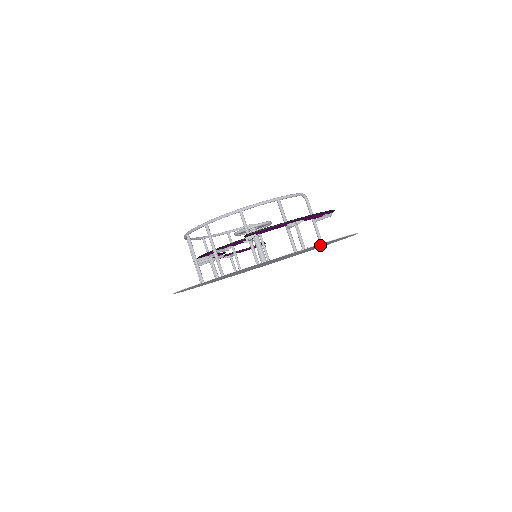
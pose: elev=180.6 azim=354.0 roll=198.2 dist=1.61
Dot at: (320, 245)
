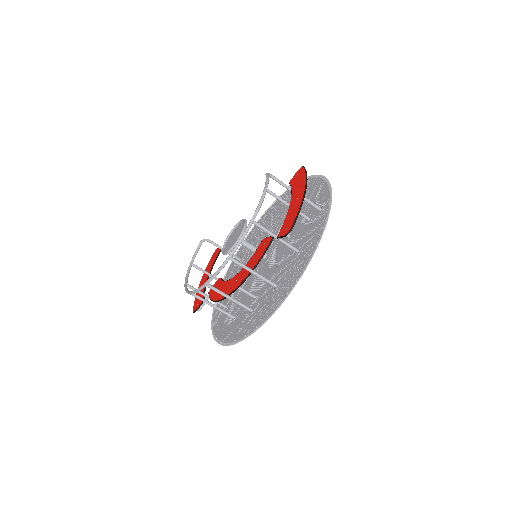
Dot at: occluded
